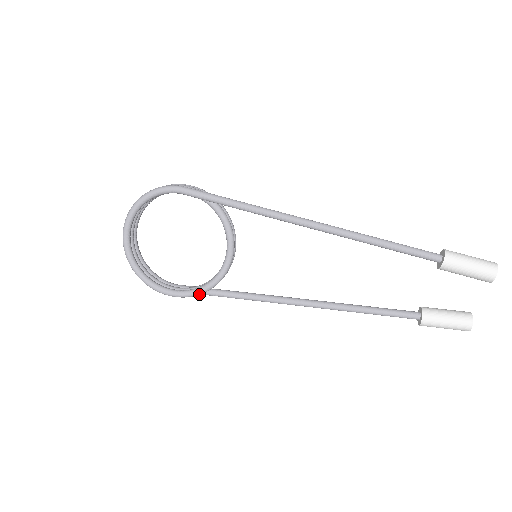
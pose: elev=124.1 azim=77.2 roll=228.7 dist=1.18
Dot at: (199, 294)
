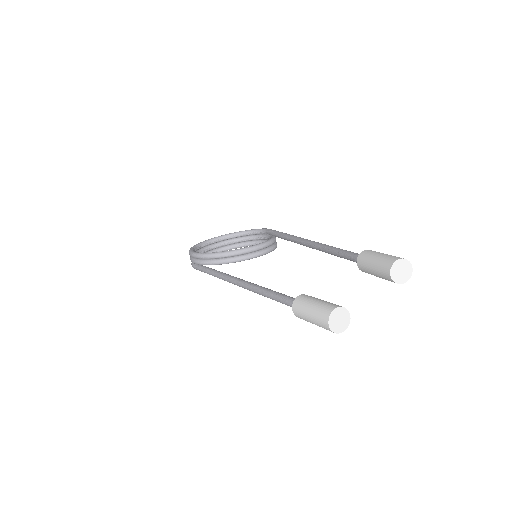
Dot at: (203, 255)
